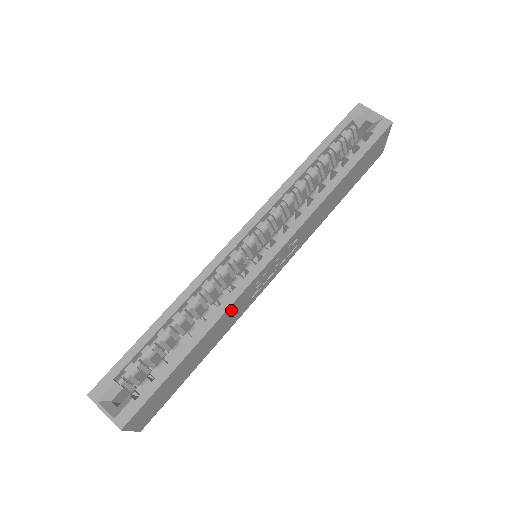
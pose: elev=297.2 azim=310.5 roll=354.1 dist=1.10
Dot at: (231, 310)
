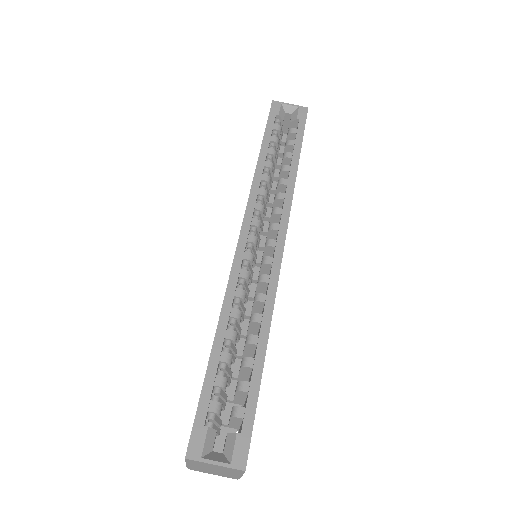
Dot at: occluded
